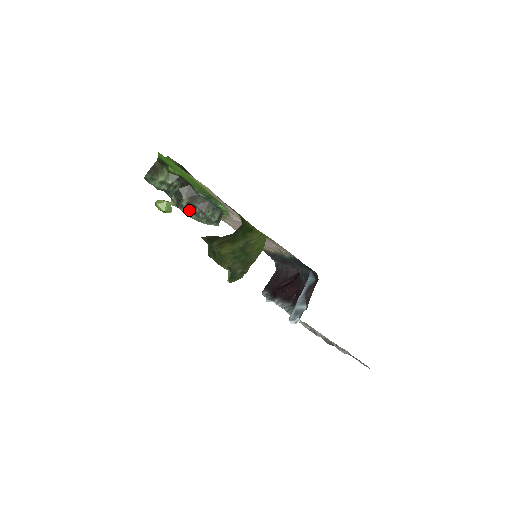
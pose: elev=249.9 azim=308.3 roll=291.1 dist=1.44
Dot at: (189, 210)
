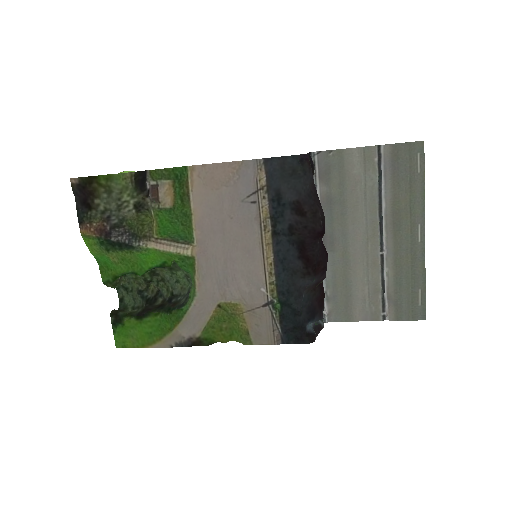
Dot at: (168, 296)
